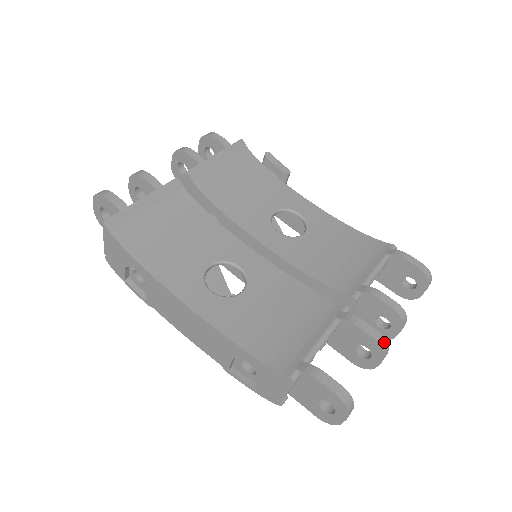
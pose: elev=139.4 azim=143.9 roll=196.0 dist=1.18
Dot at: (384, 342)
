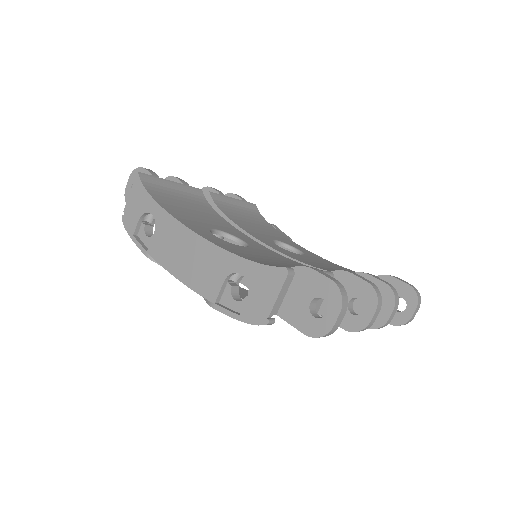
Dot at: (377, 290)
